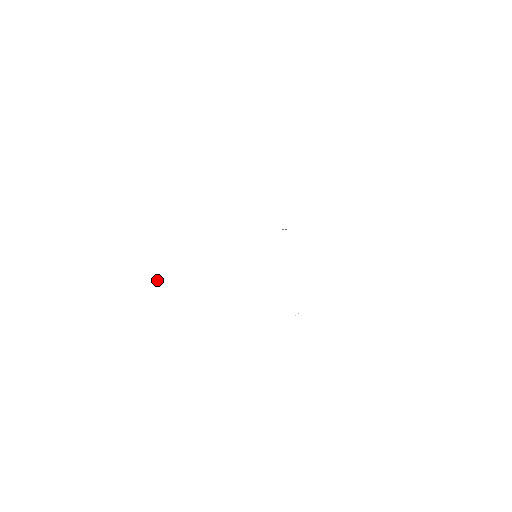
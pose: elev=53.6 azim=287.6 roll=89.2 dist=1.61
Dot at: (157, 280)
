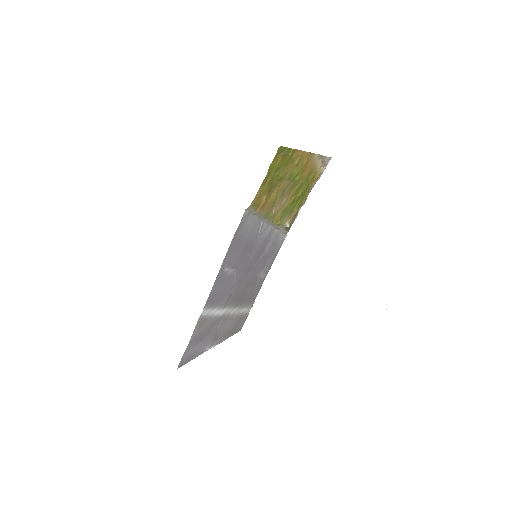
Dot at: (213, 347)
